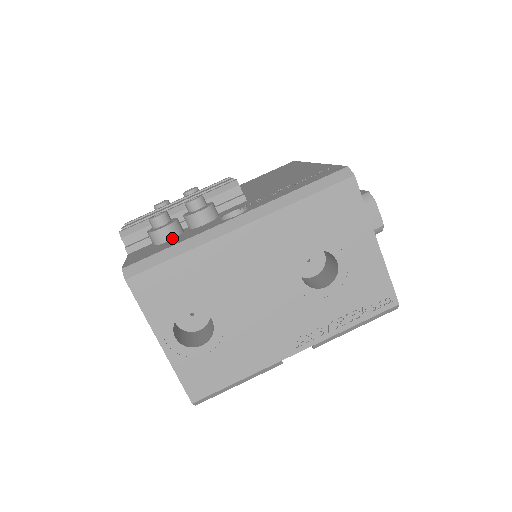
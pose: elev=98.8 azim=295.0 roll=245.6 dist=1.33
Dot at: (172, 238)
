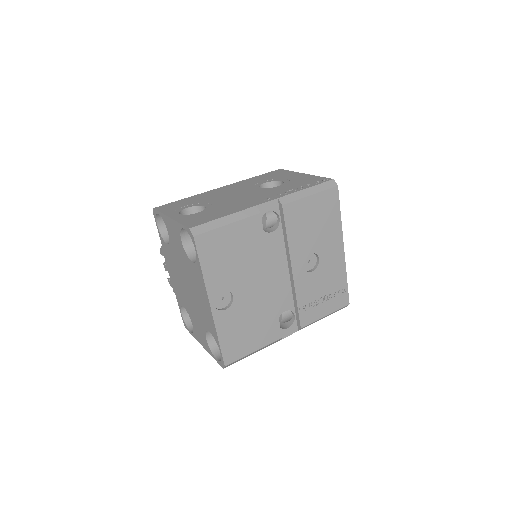
Dot at: occluded
